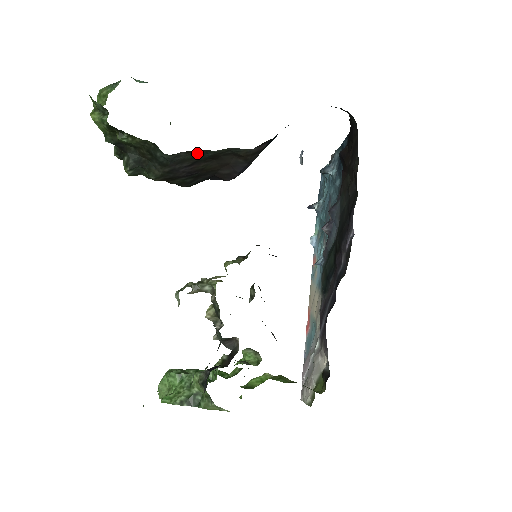
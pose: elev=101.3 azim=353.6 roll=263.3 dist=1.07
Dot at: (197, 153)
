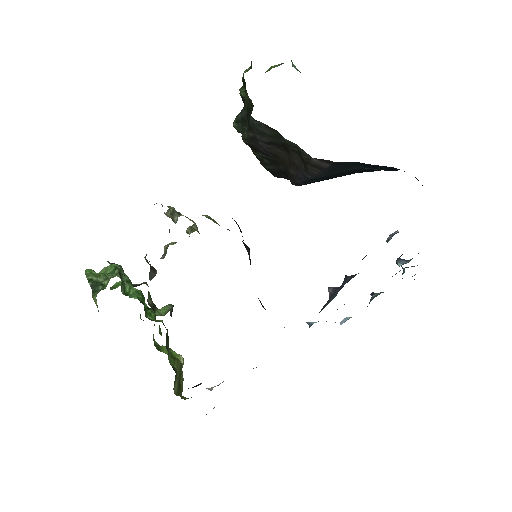
Dot at: (275, 133)
